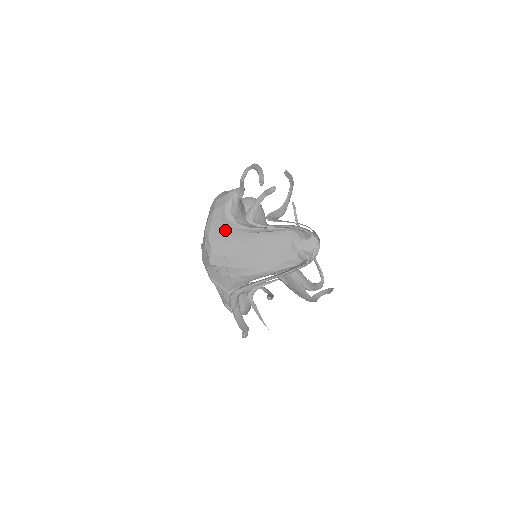
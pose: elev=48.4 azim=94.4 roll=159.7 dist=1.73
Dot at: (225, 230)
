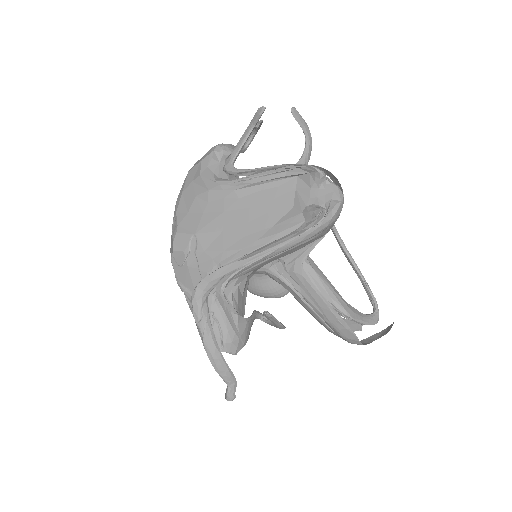
Dot at: (198, 194)
